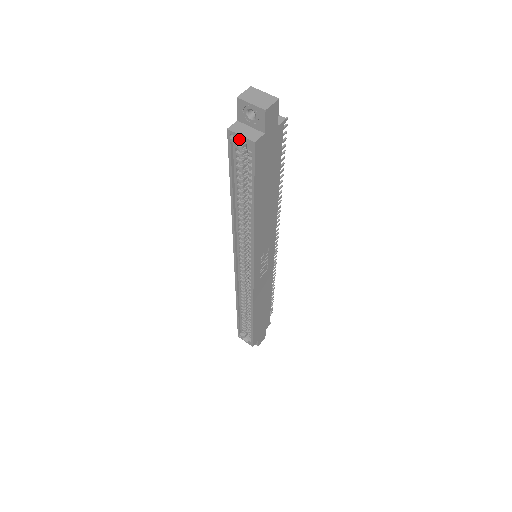
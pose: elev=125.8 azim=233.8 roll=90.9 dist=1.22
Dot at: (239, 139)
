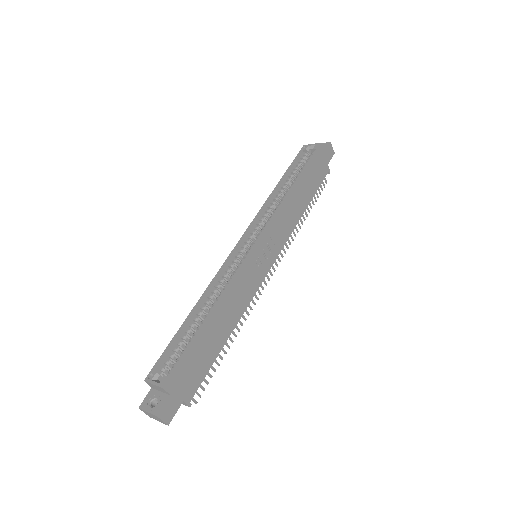
Dot at: (309, 149)
